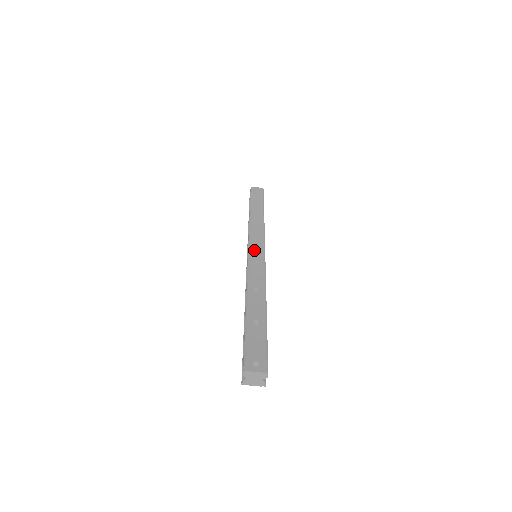
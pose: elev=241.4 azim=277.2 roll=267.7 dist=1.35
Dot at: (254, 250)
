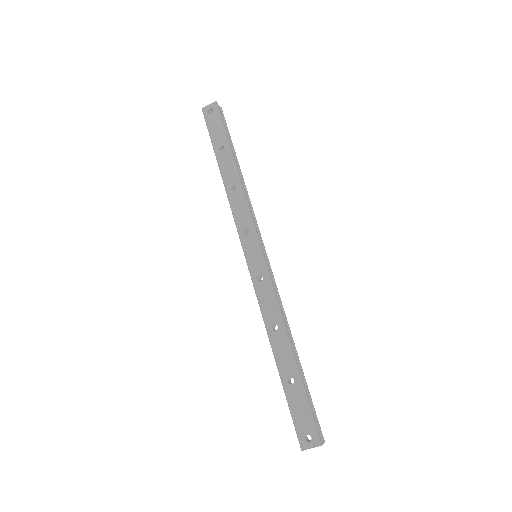
Dot at: (251, 257)
